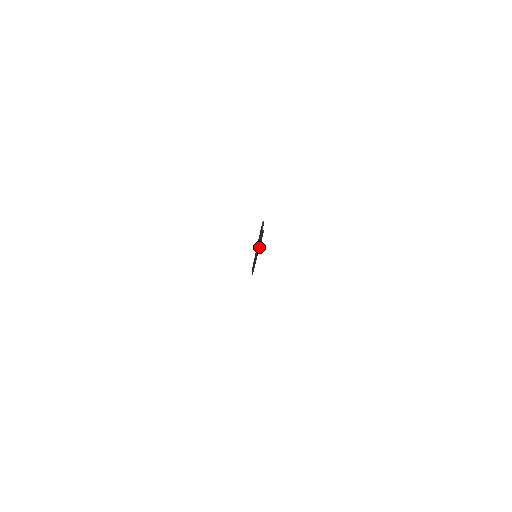
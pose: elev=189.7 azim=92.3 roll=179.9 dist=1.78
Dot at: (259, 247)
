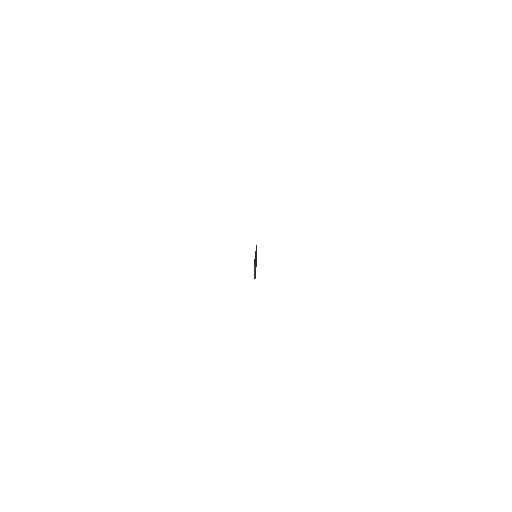
Dot at: occluded
